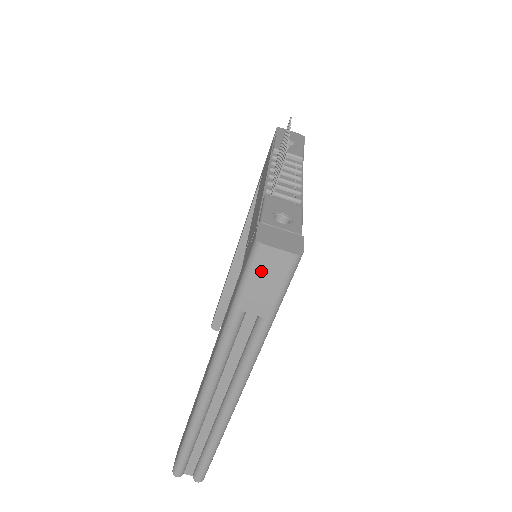
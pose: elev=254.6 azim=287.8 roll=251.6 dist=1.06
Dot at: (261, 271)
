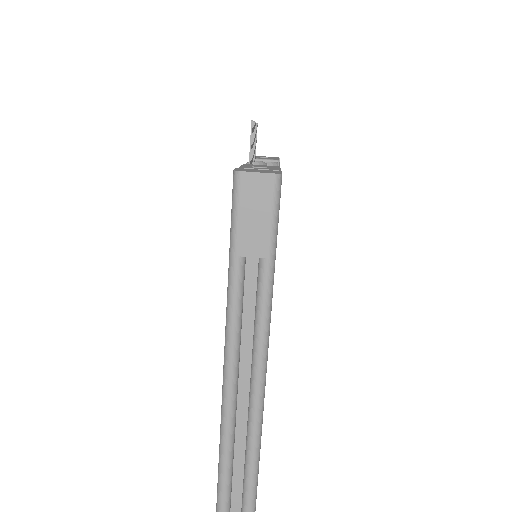
Dot at: (247, 203)
